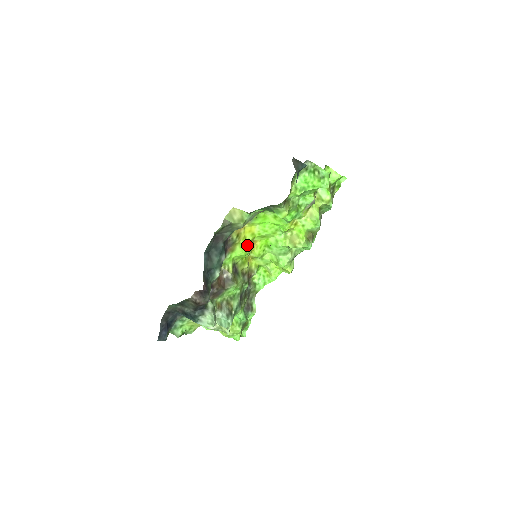
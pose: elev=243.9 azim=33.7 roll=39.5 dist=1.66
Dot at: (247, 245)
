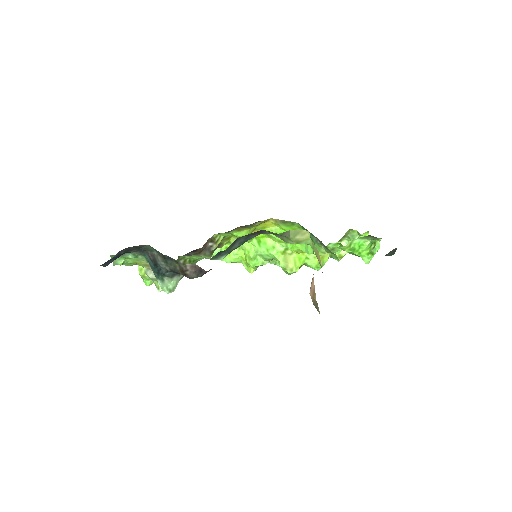
Dot at: (251, 232)
